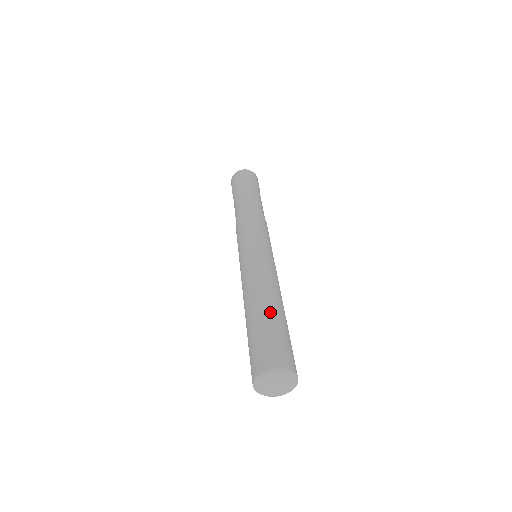
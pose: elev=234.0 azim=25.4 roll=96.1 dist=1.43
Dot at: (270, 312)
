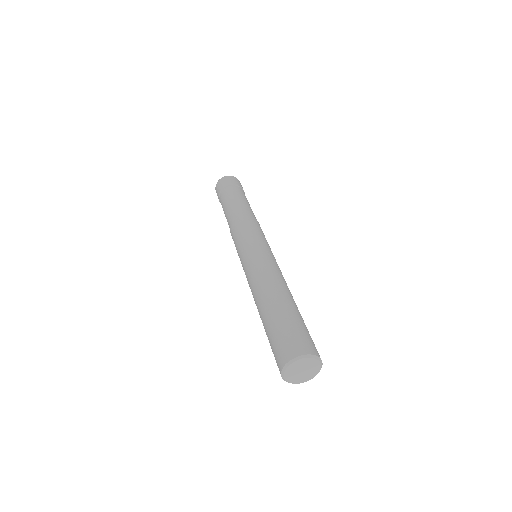
Dot at: occluded
